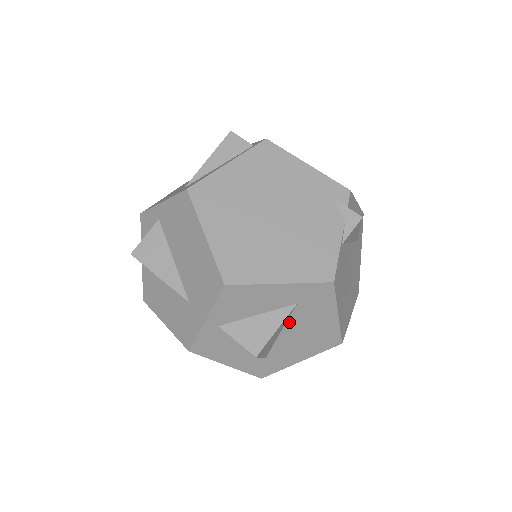
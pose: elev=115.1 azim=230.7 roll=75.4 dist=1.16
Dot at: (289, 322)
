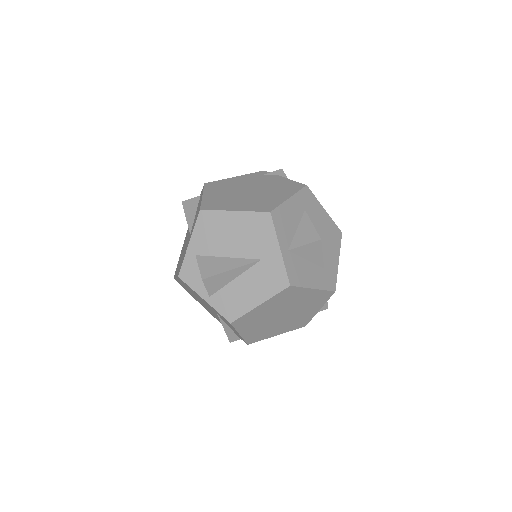
Dot at: occluded
